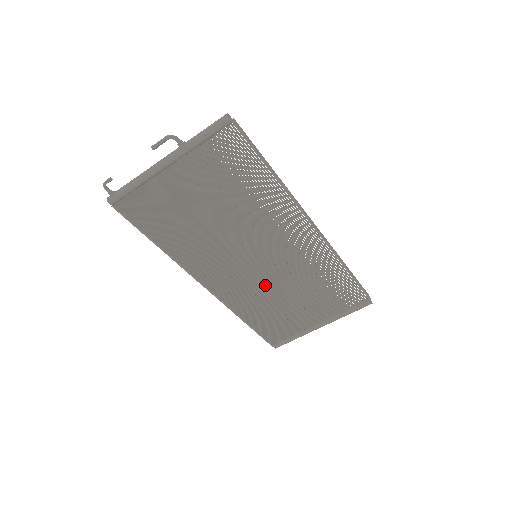
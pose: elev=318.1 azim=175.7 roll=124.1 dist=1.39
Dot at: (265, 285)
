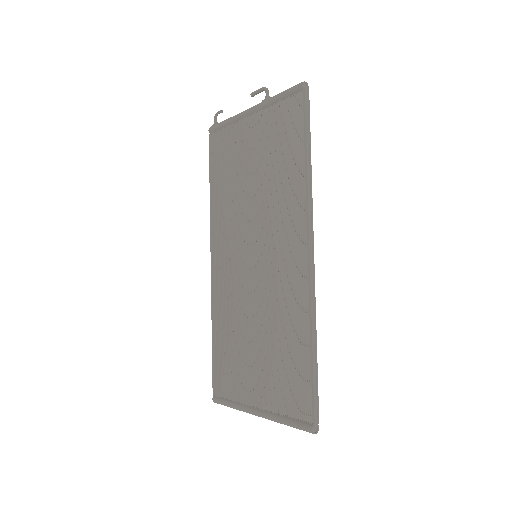
Dot at: (245, 299)
